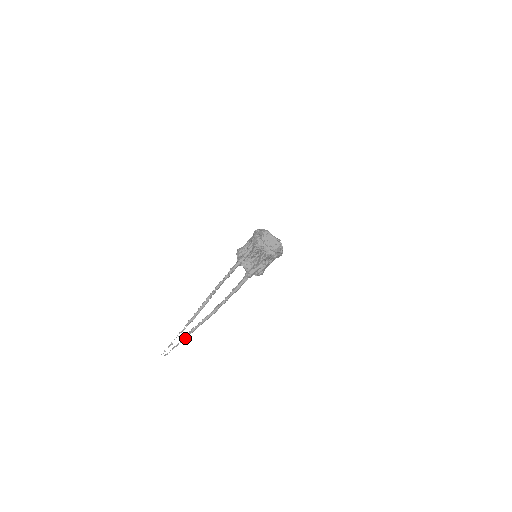
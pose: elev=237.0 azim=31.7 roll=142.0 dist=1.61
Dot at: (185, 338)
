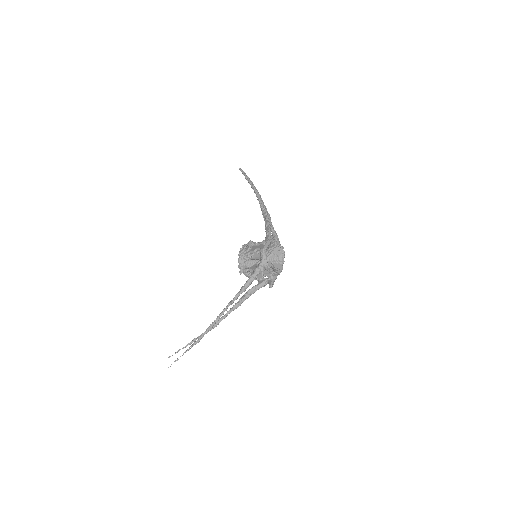
Dot at: occluded
